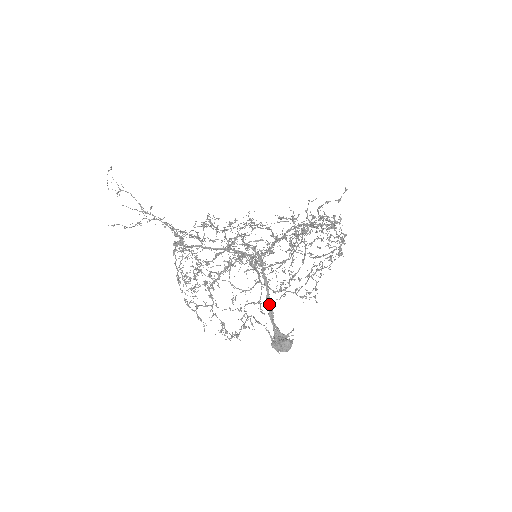
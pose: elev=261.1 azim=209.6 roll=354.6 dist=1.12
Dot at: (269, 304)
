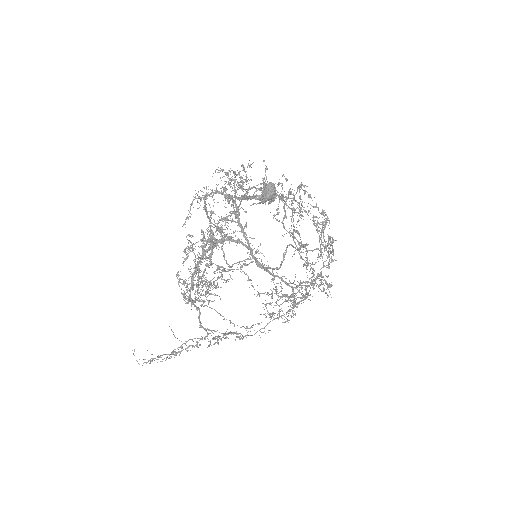
Dot at: (242, 198)
